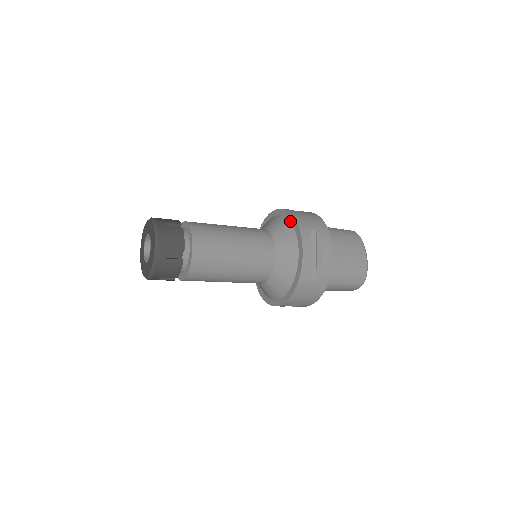
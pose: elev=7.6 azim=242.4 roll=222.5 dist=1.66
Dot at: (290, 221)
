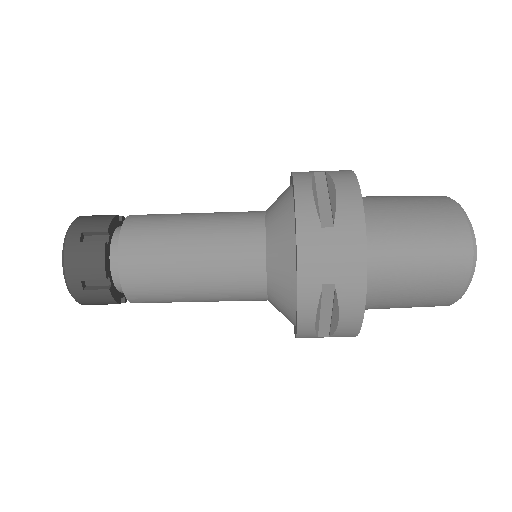
Dot at: occluded
